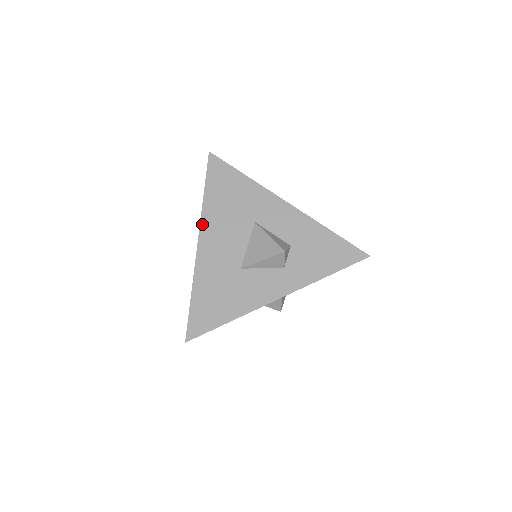
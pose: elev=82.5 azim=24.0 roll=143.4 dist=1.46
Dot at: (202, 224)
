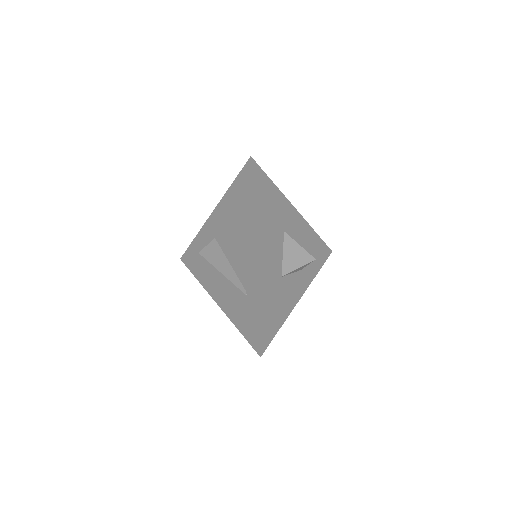
Dot at: (256, 237)
